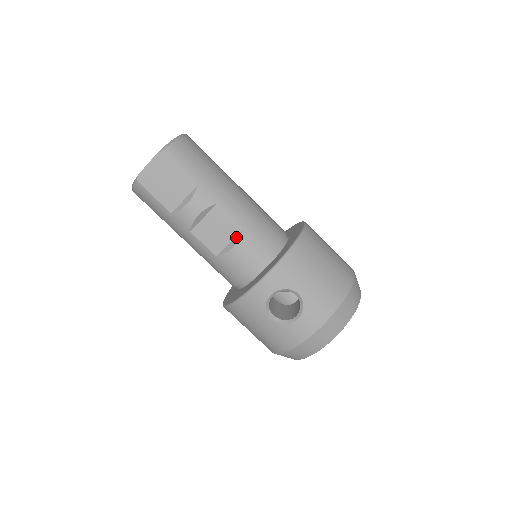
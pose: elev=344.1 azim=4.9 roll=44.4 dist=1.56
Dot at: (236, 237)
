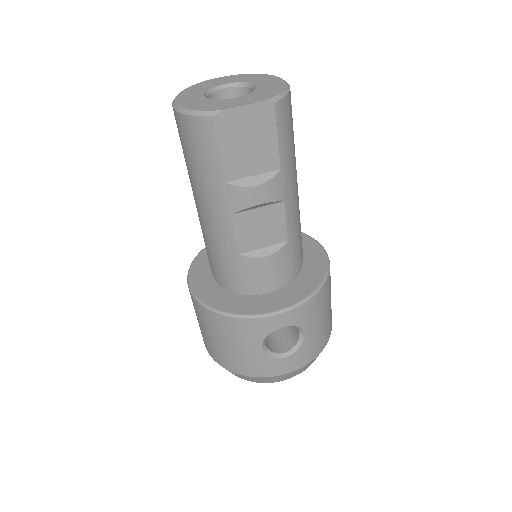
Dot at: (276, 245)
